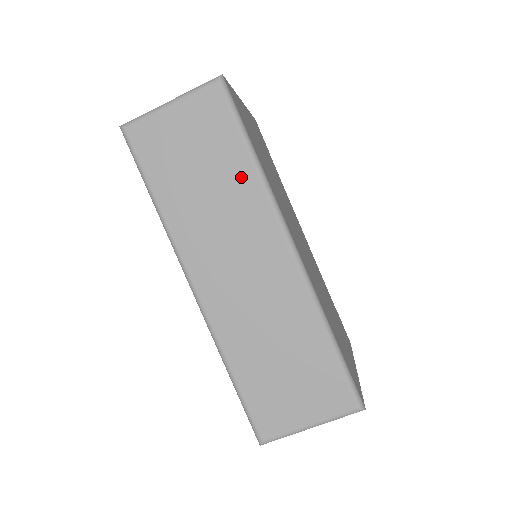
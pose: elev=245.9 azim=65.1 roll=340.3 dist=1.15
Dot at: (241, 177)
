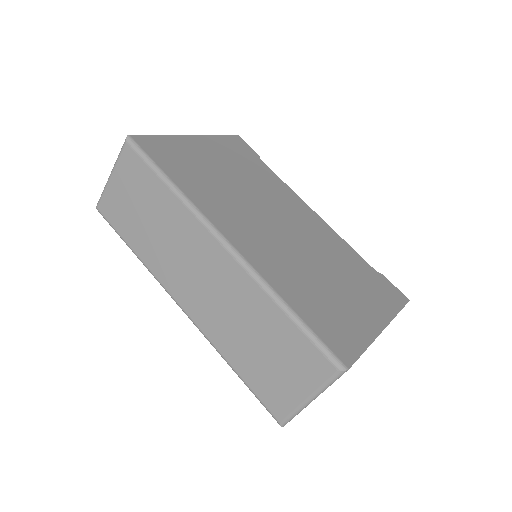
Dot at: (169, 205)
